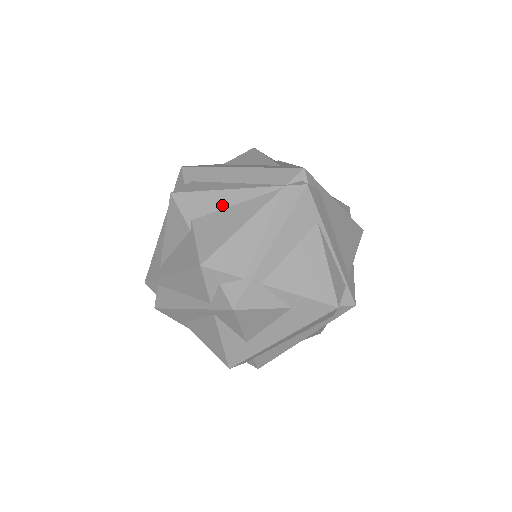
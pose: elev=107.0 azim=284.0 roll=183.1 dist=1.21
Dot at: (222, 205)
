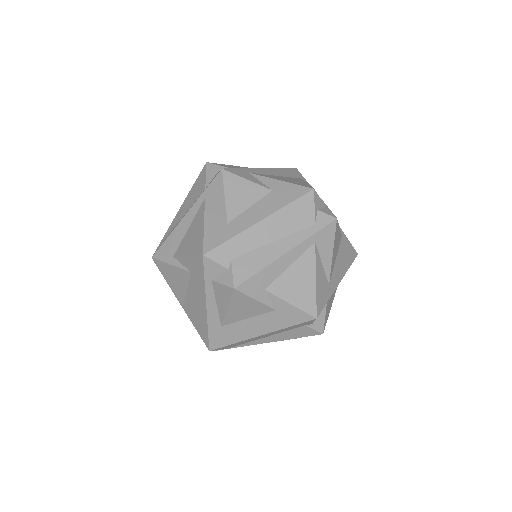
Dot at: occluded
